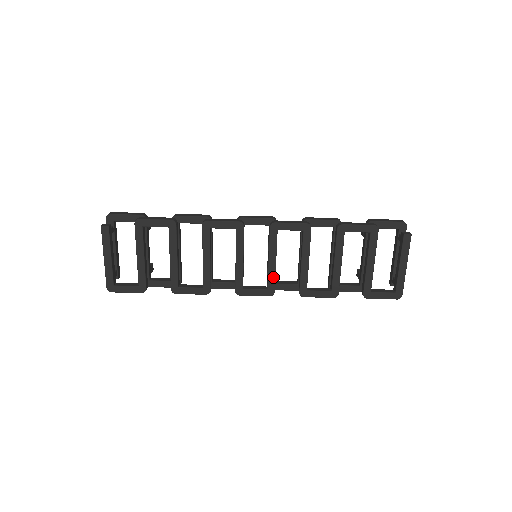
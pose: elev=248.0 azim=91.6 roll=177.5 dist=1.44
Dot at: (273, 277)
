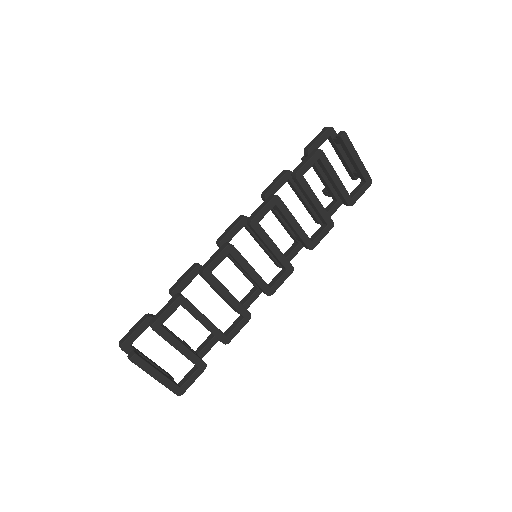
Dot at: (283, 258)
